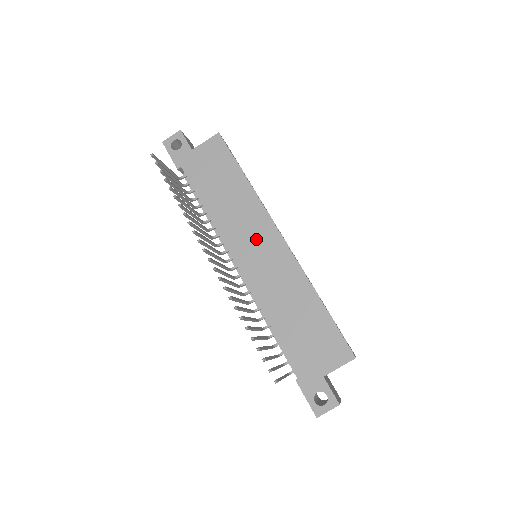
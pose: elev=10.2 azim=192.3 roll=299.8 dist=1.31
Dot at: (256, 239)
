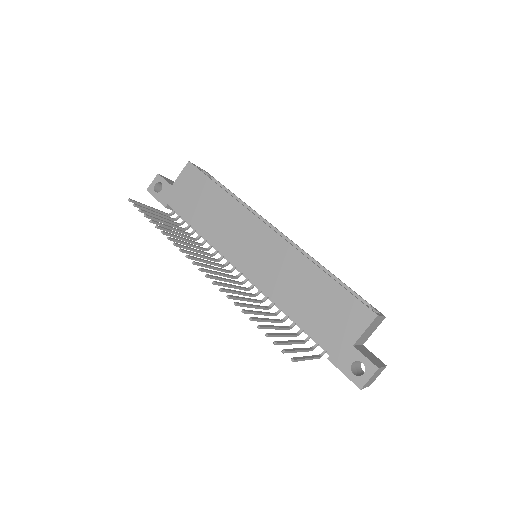
Dot at: (248, 240)
